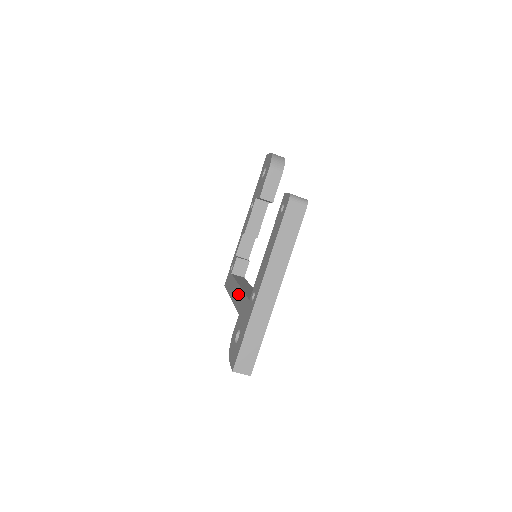
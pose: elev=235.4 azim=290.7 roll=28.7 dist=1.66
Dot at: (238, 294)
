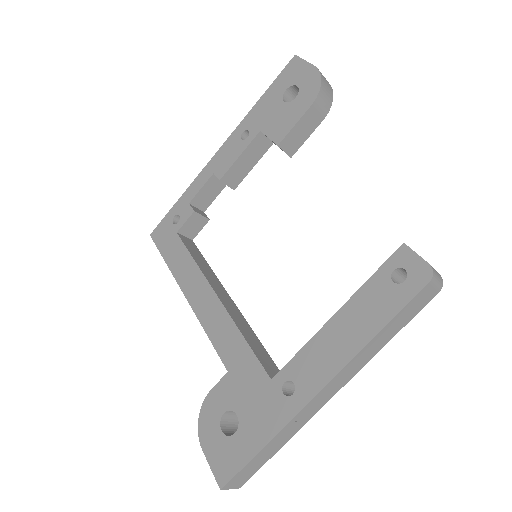
Dot at: (217, 317)
